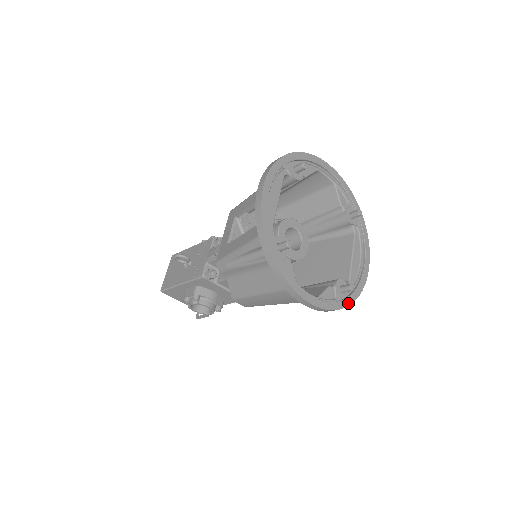
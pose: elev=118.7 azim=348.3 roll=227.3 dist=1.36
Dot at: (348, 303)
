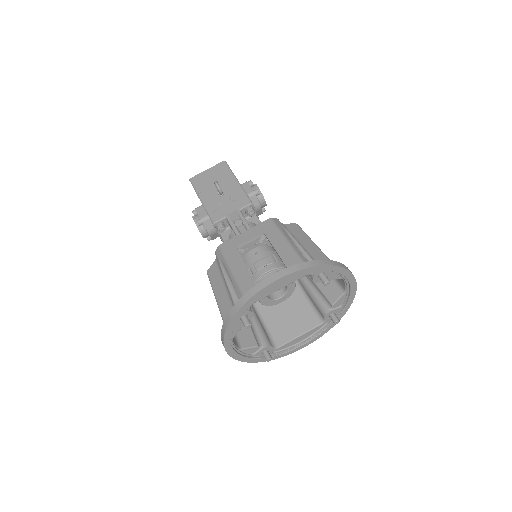
Dot at: (259, 361)
